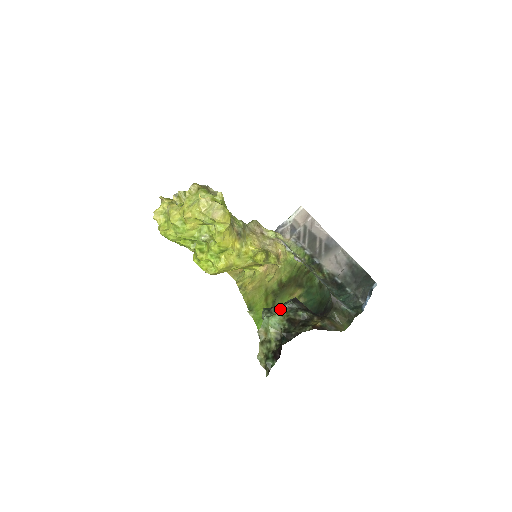
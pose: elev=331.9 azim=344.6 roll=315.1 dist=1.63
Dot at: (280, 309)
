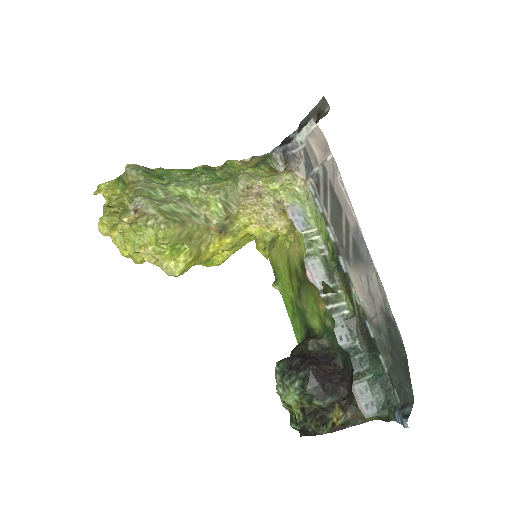
Dot at: (292, 390)
